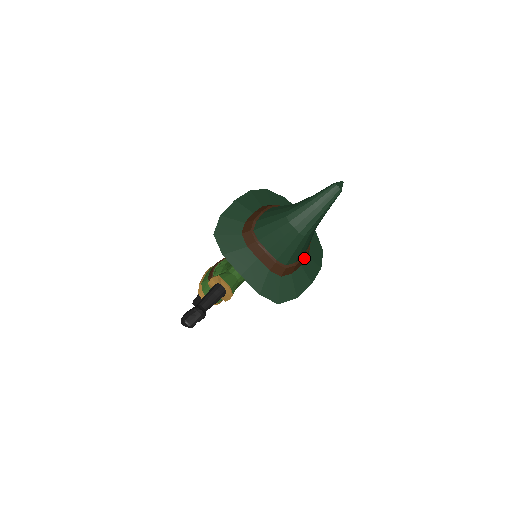
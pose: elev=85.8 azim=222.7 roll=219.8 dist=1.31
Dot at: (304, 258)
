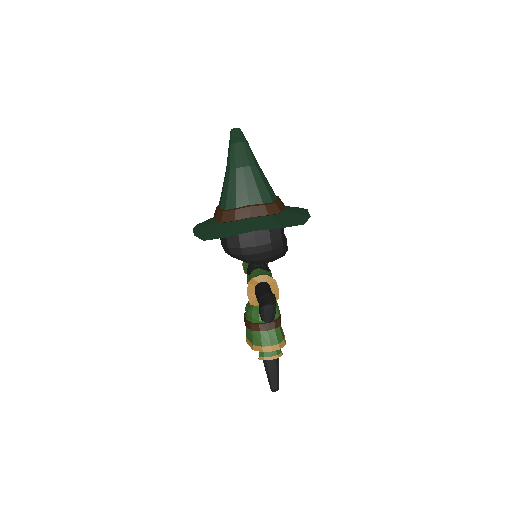
Dot at: occluded
